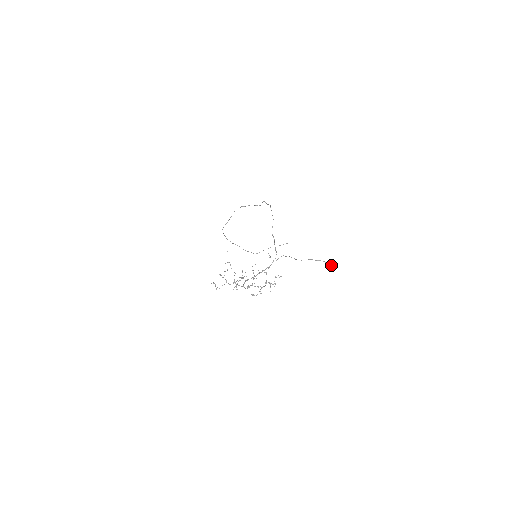
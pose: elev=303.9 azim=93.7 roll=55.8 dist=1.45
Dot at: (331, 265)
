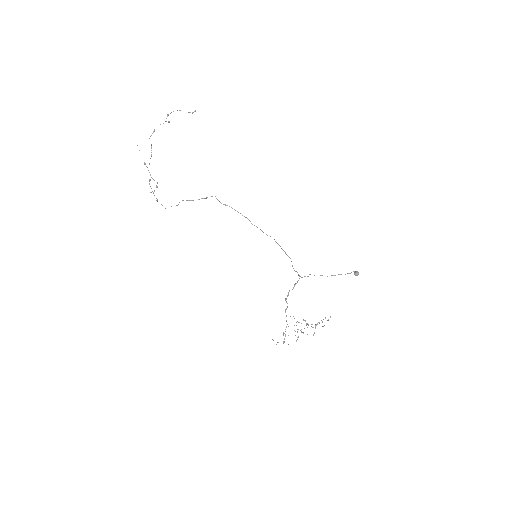
Dot at: occluded
